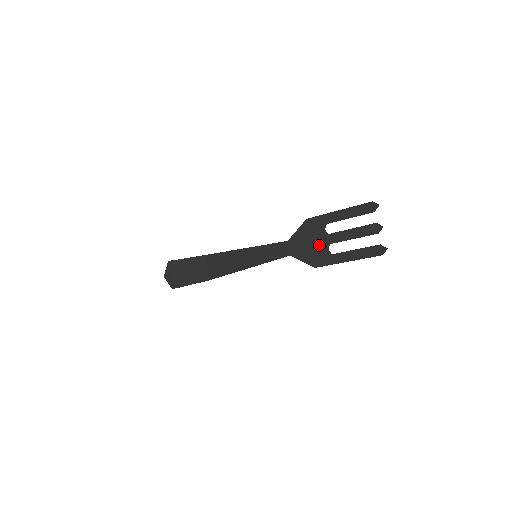
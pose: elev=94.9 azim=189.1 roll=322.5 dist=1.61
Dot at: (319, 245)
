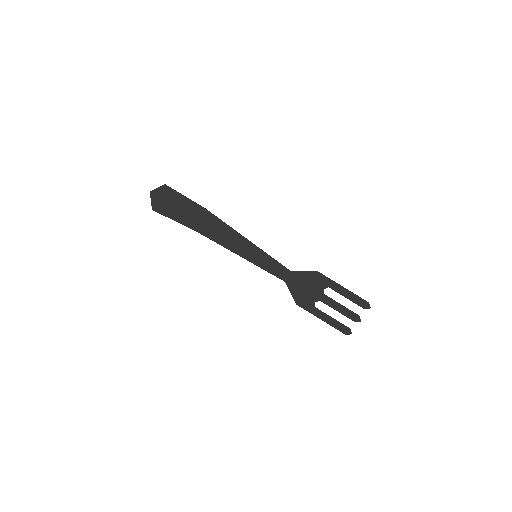
Dot at: (312, 294)
